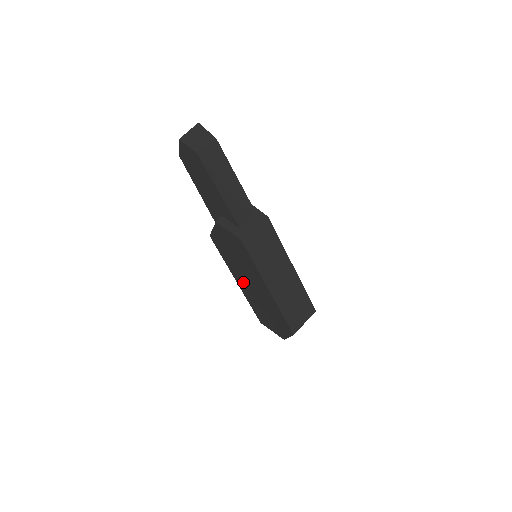
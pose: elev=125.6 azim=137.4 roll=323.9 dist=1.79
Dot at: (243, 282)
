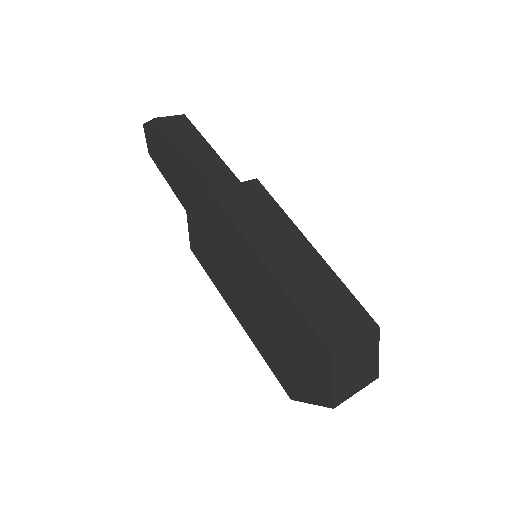
Dot at: (241, 304)
